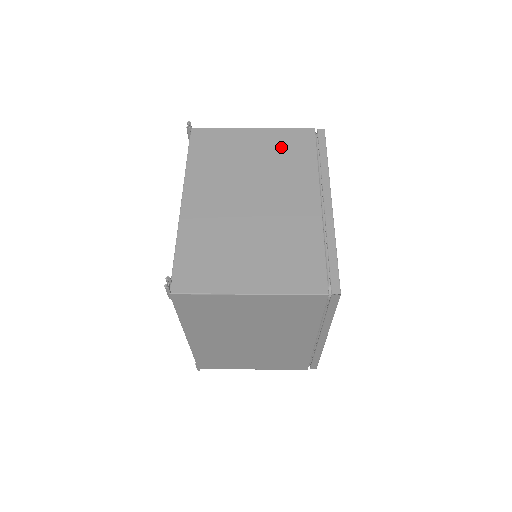
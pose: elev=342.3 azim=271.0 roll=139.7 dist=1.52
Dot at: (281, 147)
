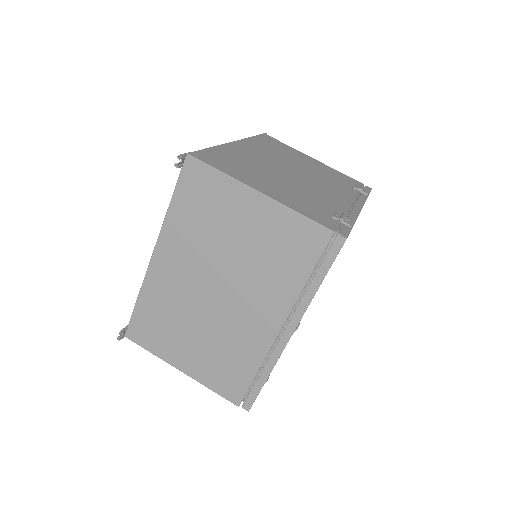
Dot at: (277, 241)
